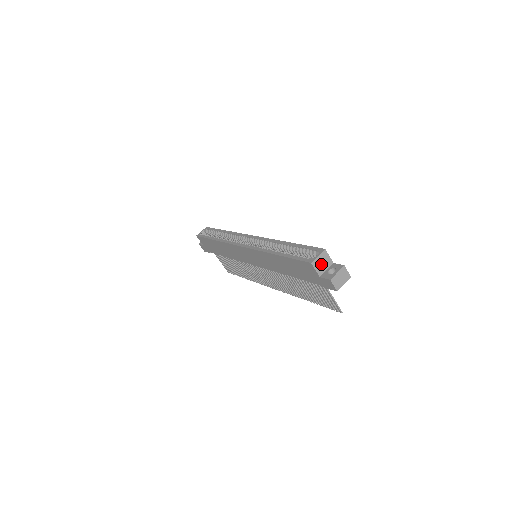
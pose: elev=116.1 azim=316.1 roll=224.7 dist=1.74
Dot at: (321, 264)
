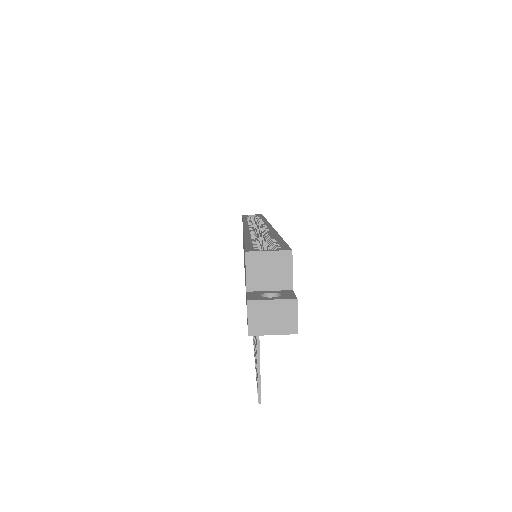
Dot at: (265, 271)
